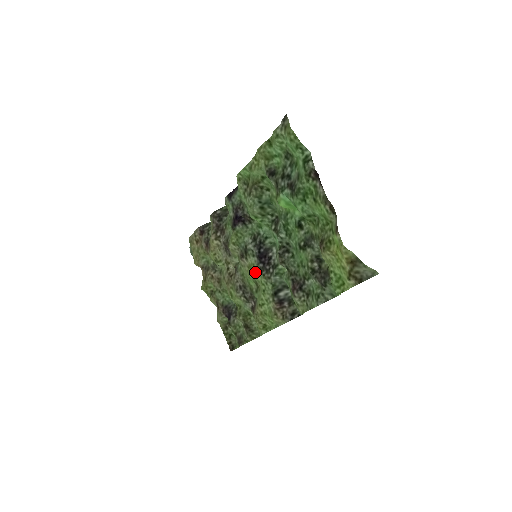
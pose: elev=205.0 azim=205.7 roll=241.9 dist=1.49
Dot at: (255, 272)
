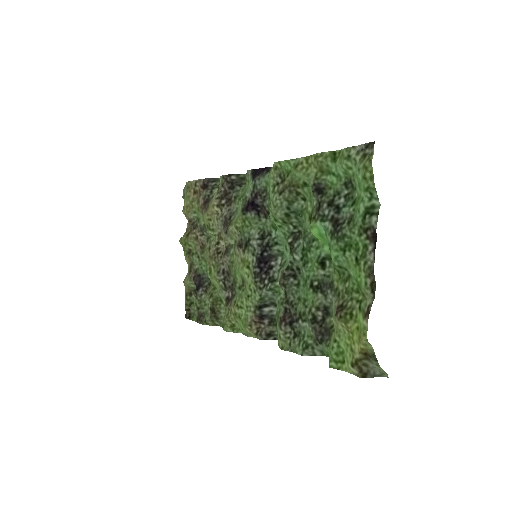
Dot at: (247, 272)
